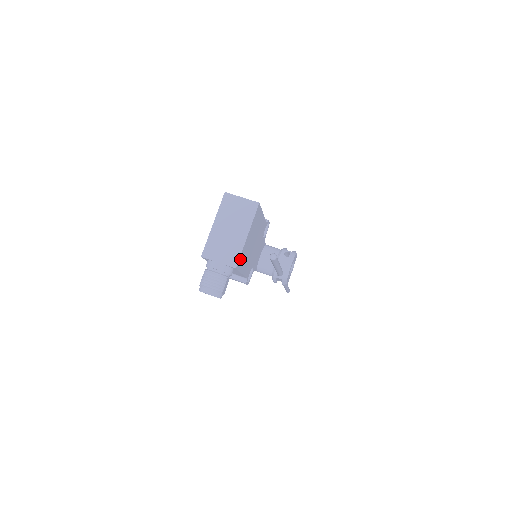
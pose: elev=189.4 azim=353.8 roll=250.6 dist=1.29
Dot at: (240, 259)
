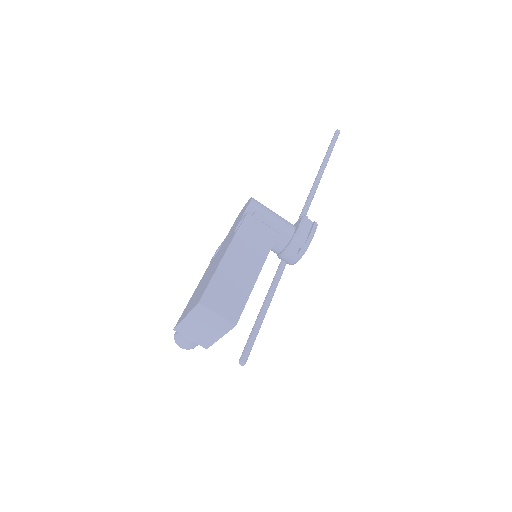
Dot at: occluded
